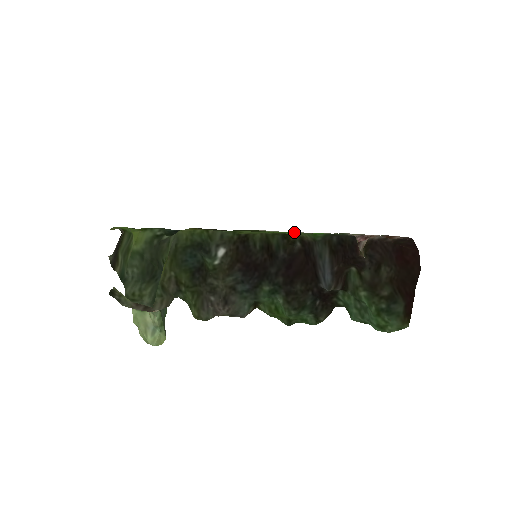
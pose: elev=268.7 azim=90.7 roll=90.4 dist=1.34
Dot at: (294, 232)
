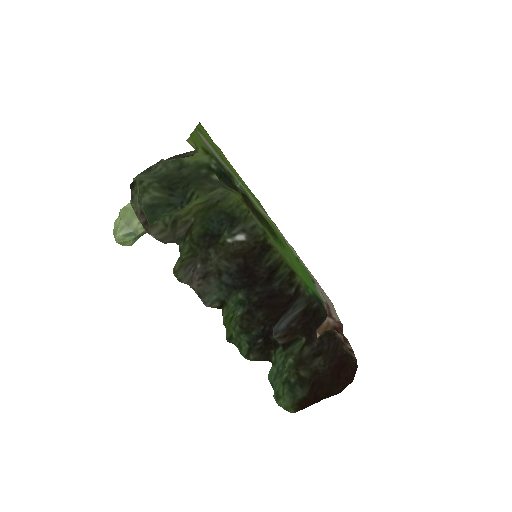
Dot at: occluded
